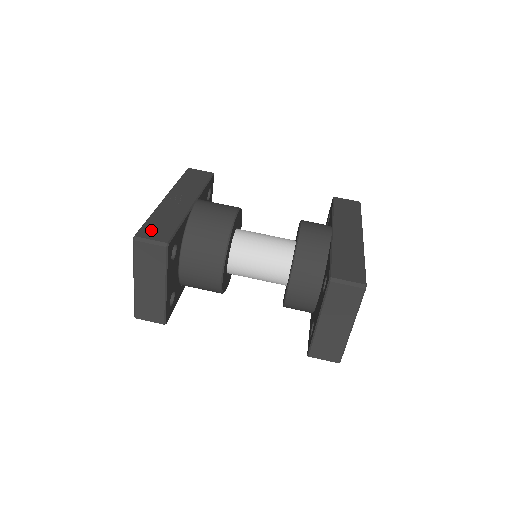
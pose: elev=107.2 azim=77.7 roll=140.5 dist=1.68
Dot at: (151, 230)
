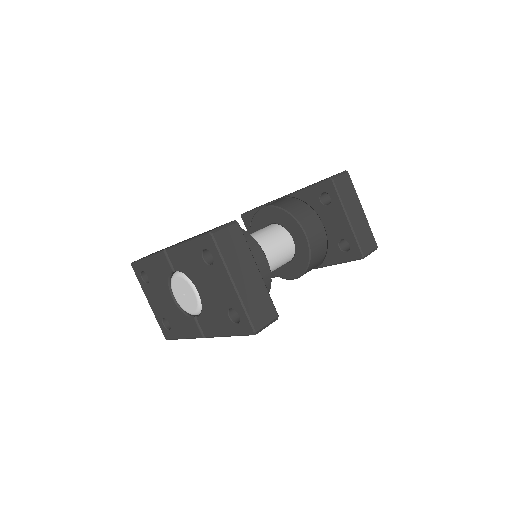
Dot at: occluded
